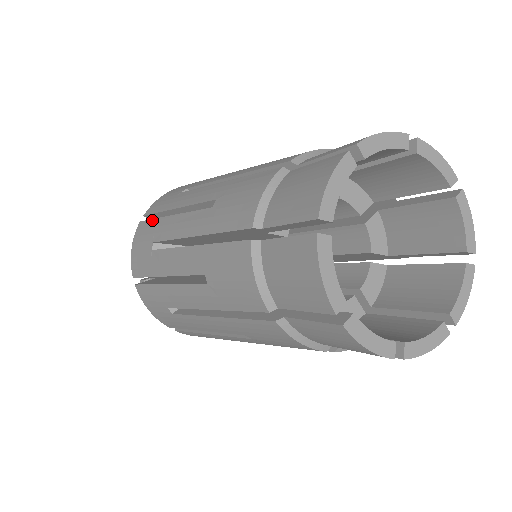
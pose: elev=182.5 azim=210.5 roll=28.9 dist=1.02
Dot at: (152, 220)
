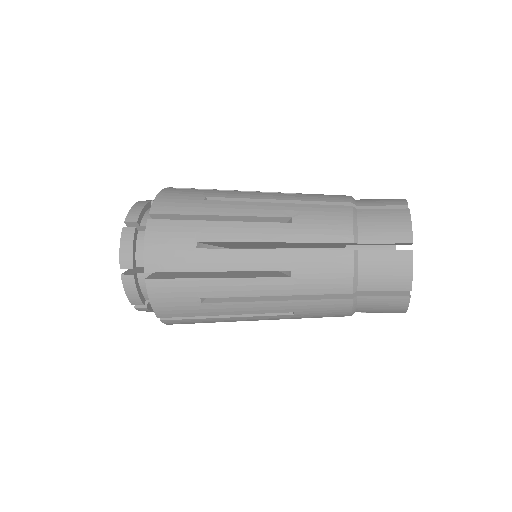
Dot at: (179, 280)
